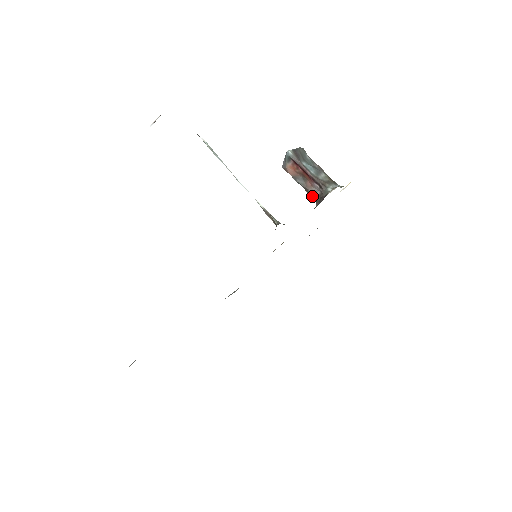
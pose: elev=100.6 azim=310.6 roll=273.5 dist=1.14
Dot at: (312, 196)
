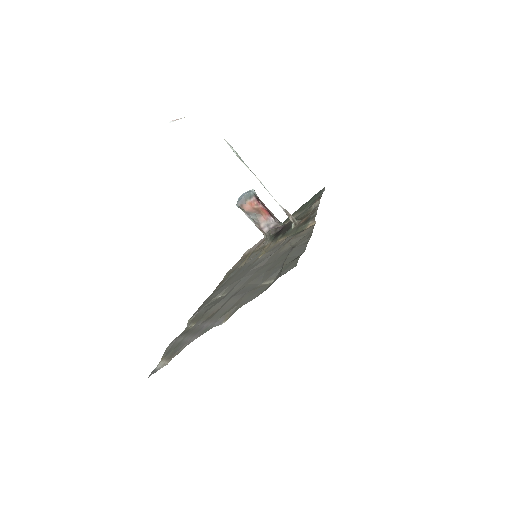
Dot at: (263, 229)
